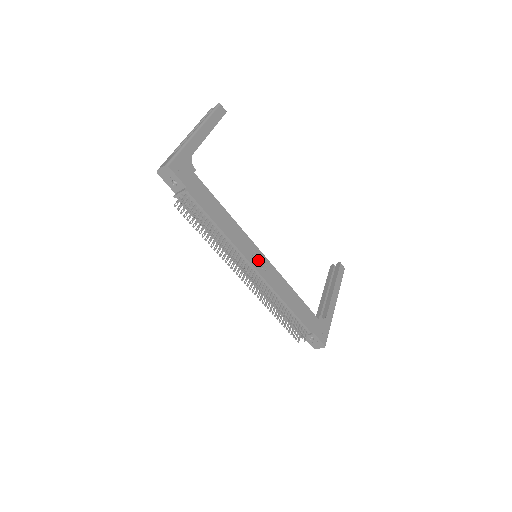
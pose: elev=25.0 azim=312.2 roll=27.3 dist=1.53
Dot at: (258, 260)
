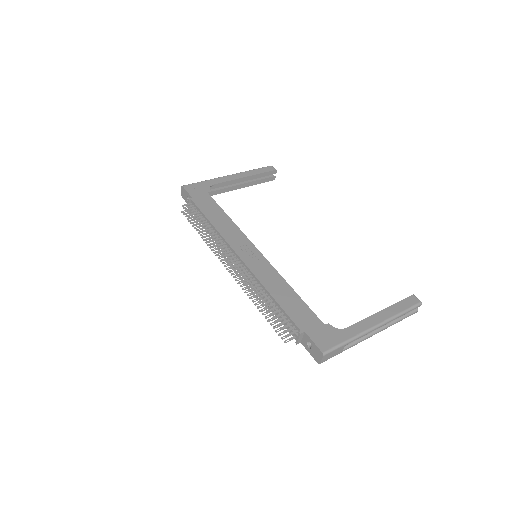
Dot at: (248, 253)
